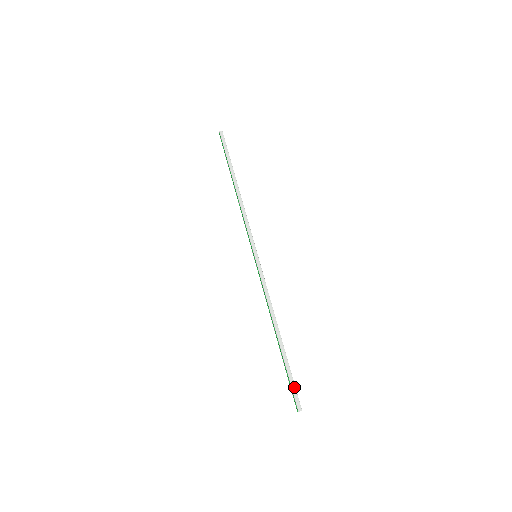
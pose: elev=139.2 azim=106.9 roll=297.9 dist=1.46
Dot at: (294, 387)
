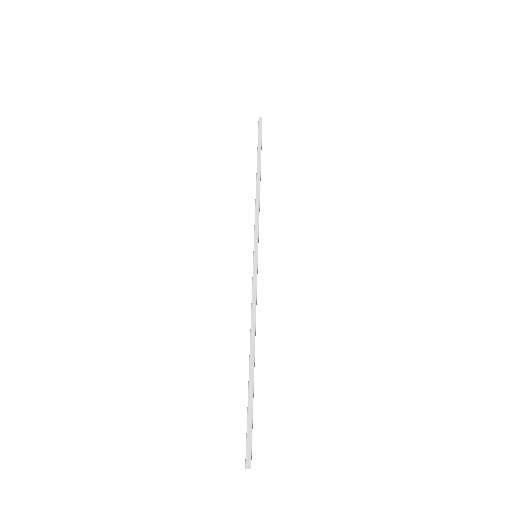
Dot at: (250, 432)
